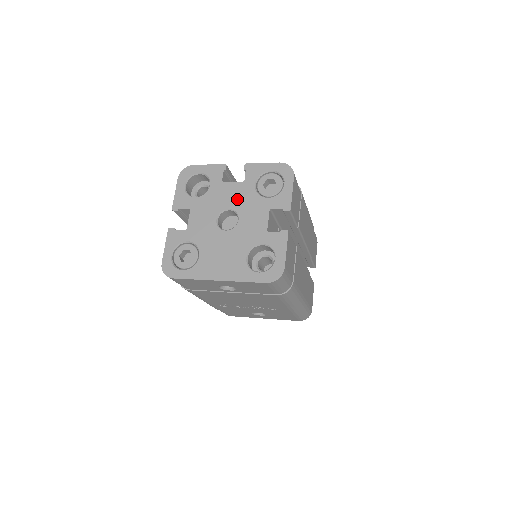
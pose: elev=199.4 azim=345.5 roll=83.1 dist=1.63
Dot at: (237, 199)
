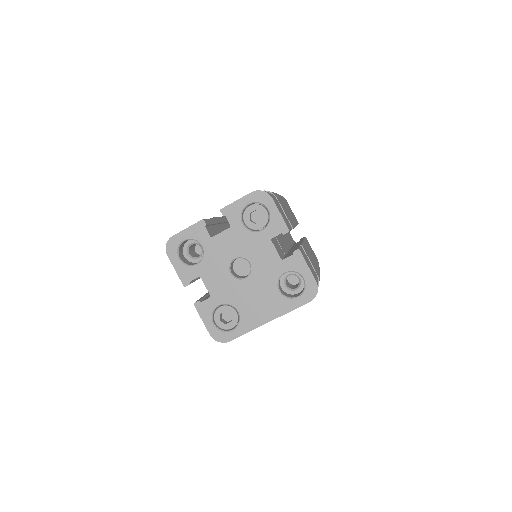
Dot at: (236, 246)
